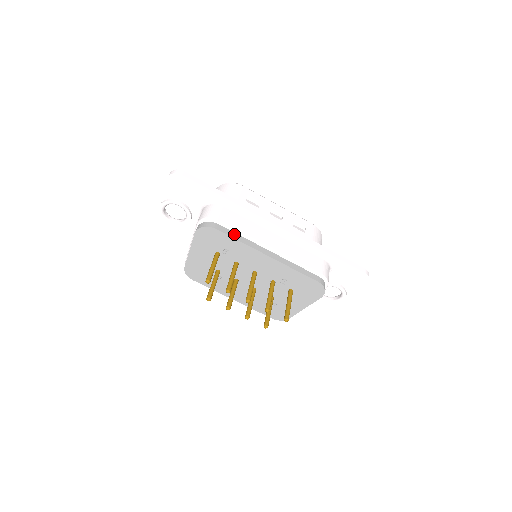
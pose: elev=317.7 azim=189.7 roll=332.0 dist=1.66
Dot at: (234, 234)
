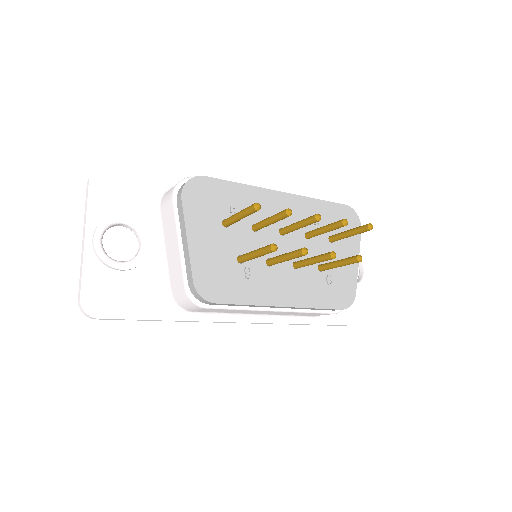
Dot at: occluded
